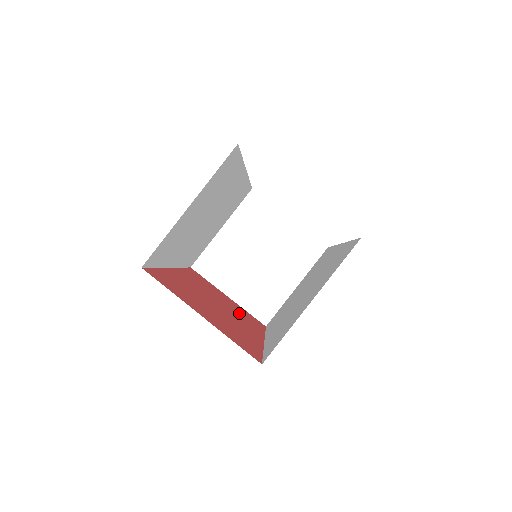
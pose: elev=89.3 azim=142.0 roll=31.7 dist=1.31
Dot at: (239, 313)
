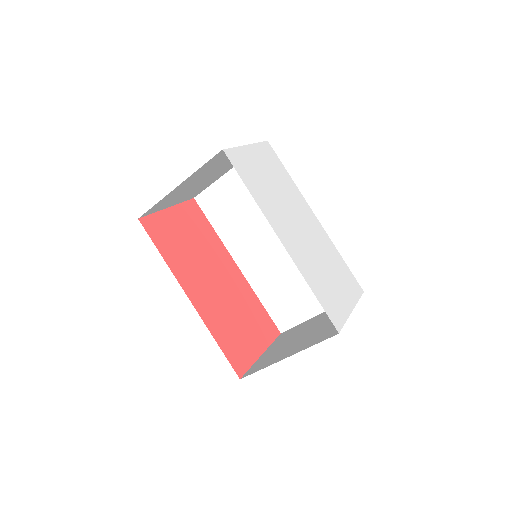
Dot at: (204, 243)
